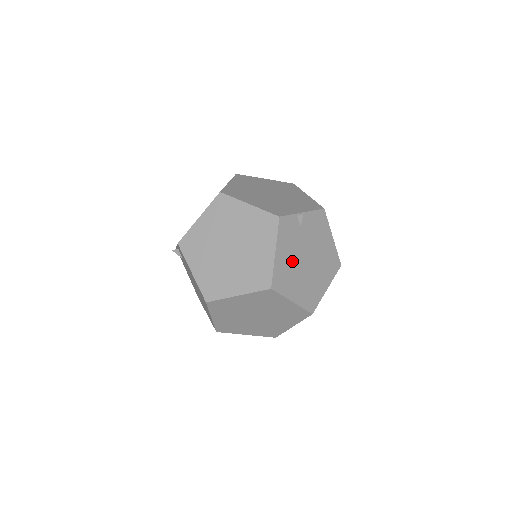
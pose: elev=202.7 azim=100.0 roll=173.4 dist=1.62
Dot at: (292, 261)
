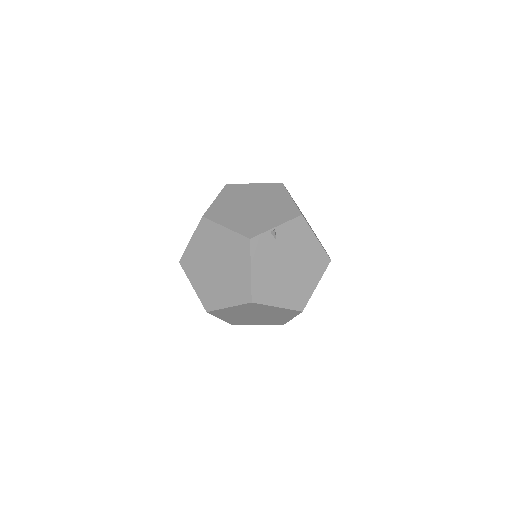
Dot at: (271, 273)
